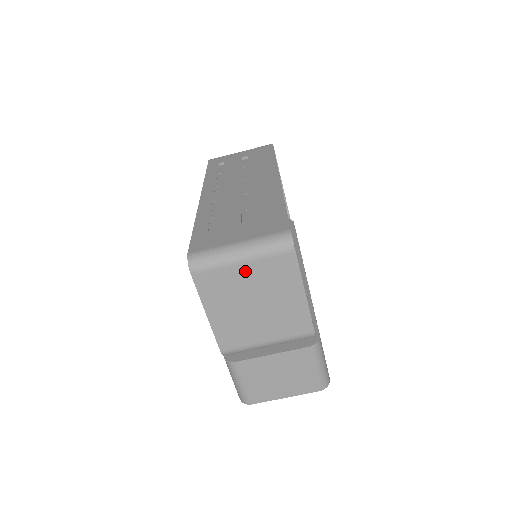
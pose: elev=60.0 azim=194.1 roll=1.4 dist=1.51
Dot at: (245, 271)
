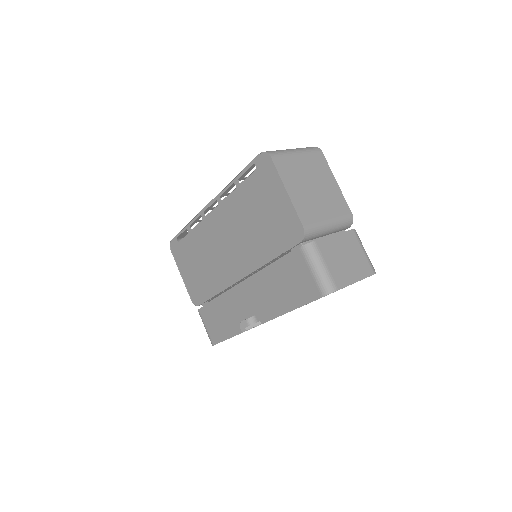
Dot at: (301, 160)
